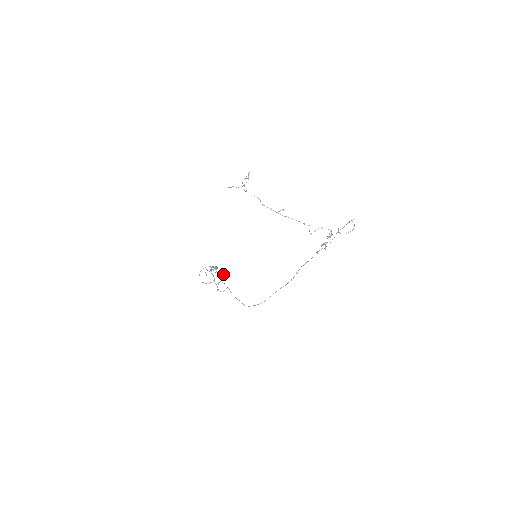
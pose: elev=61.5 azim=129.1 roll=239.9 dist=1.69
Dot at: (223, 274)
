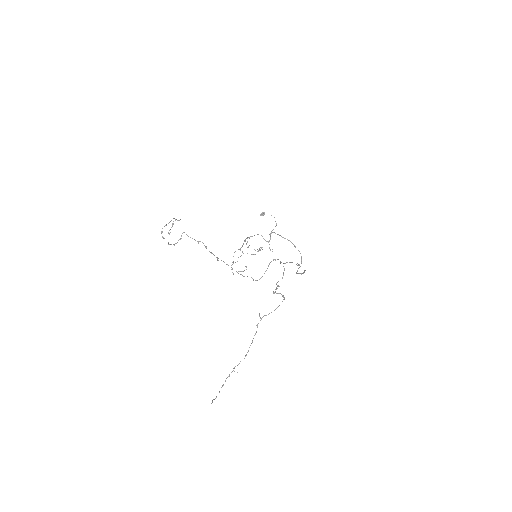
Dot at: (255, 250)
